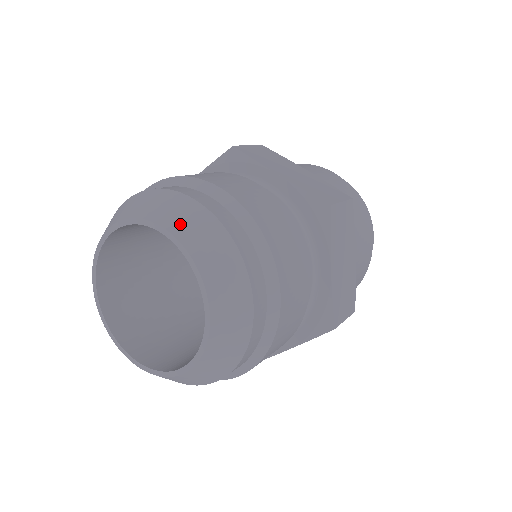
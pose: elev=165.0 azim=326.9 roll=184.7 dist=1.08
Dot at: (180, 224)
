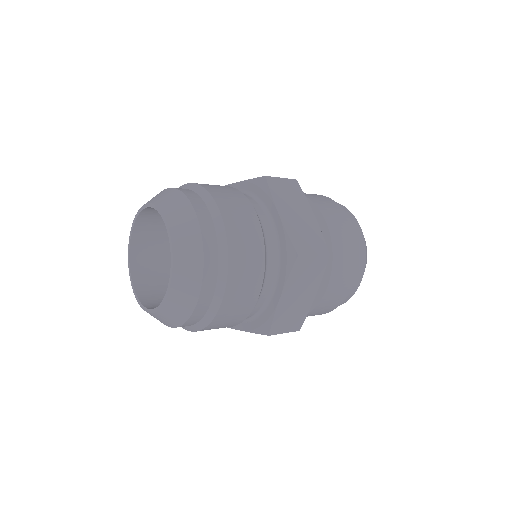
Dot at: (154, 198)
